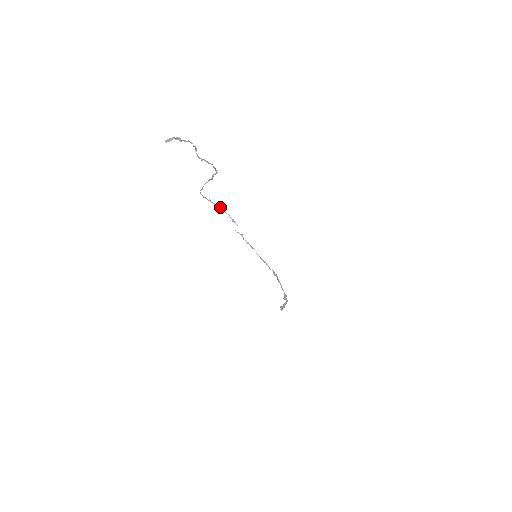
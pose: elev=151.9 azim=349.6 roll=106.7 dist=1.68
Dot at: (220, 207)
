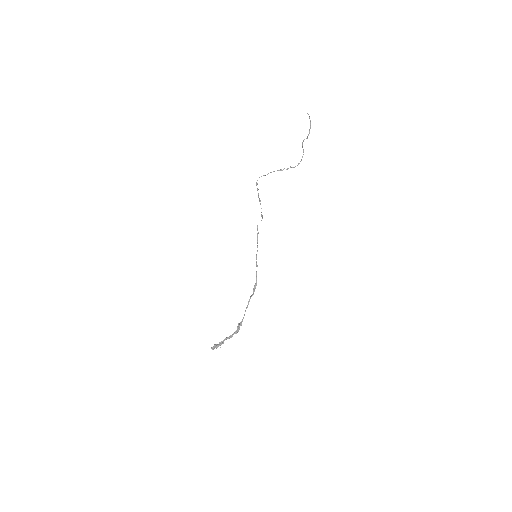
Dot at: (260, 200)
